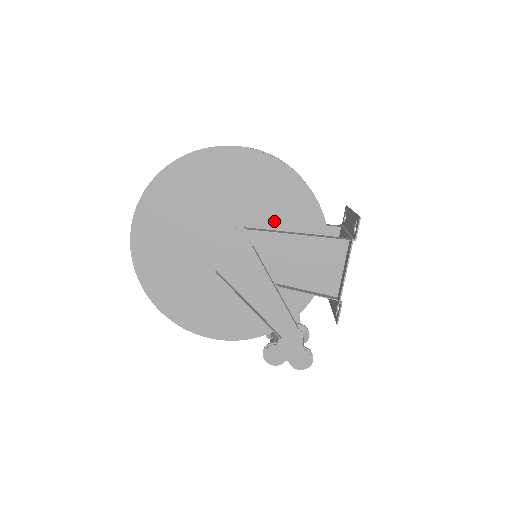
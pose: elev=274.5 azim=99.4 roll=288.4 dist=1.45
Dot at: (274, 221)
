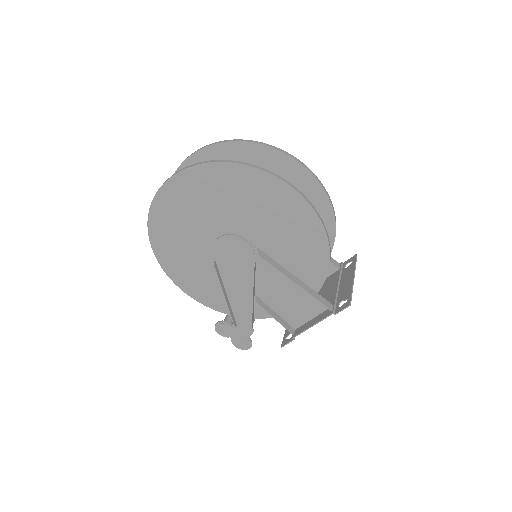
Dot at: (285, 256)
